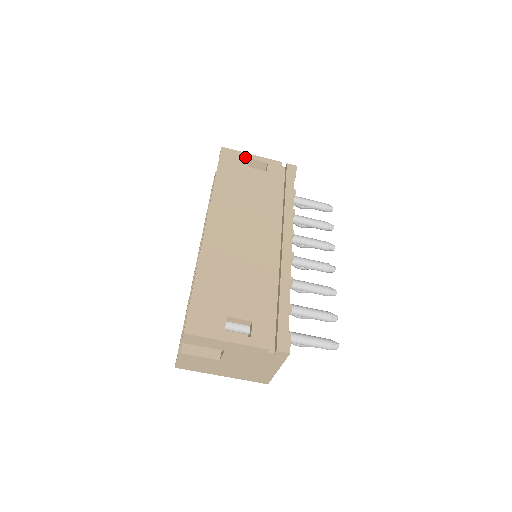
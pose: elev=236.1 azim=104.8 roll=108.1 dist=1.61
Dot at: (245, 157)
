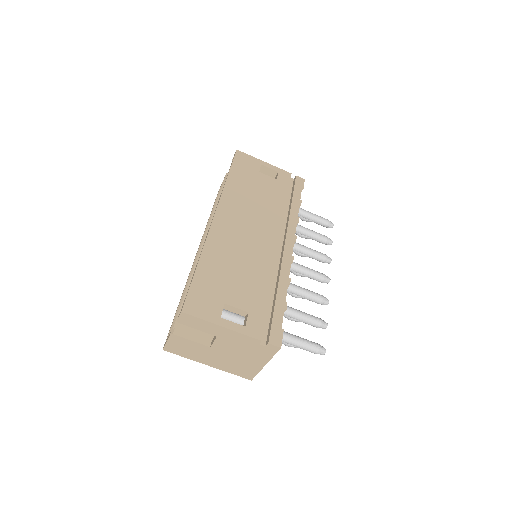
Dot at: (258, 163)
